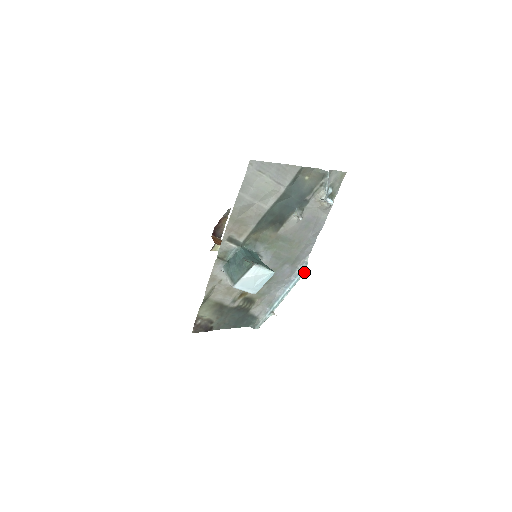
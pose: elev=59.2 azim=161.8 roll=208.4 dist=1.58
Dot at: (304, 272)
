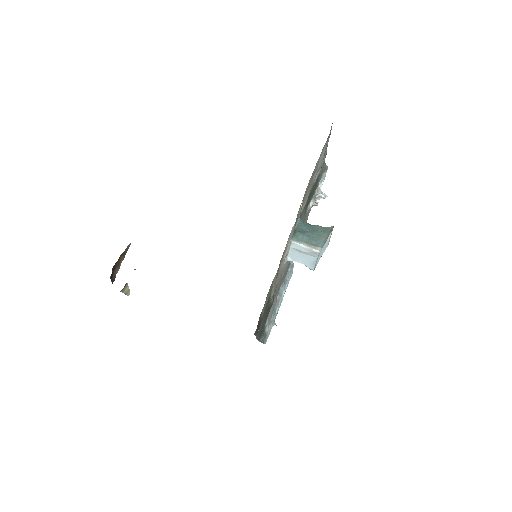
Dot at: occluded
